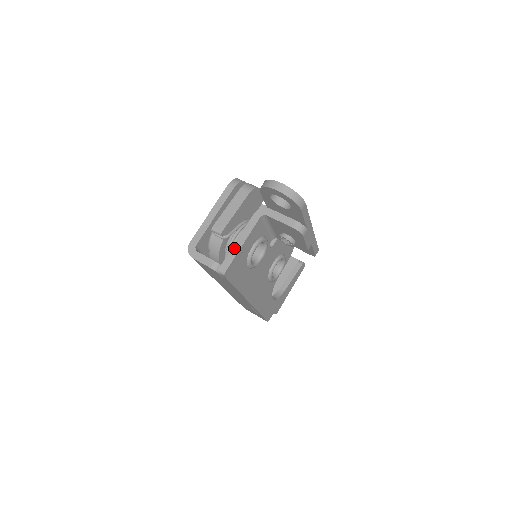
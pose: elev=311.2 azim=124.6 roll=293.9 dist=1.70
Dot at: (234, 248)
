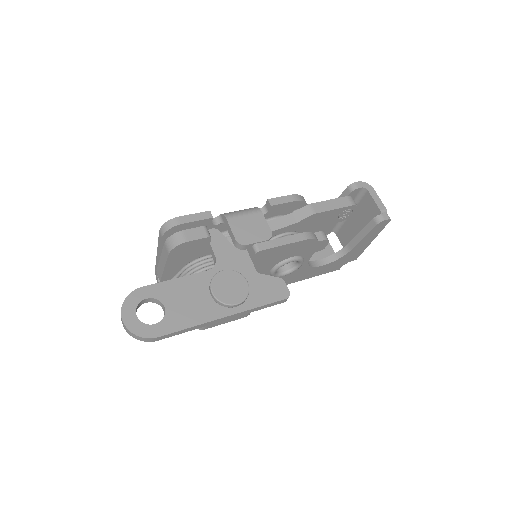
Dot at: occluded
